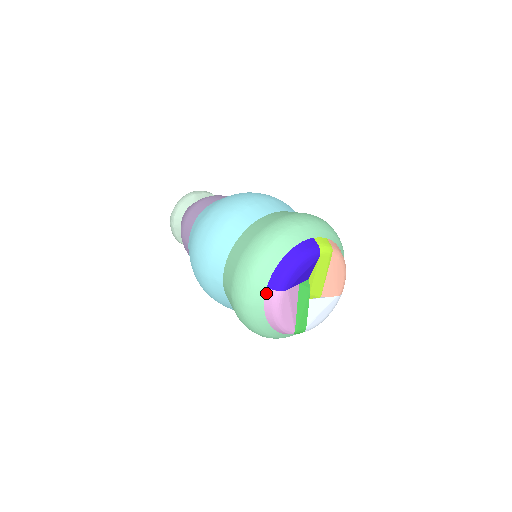
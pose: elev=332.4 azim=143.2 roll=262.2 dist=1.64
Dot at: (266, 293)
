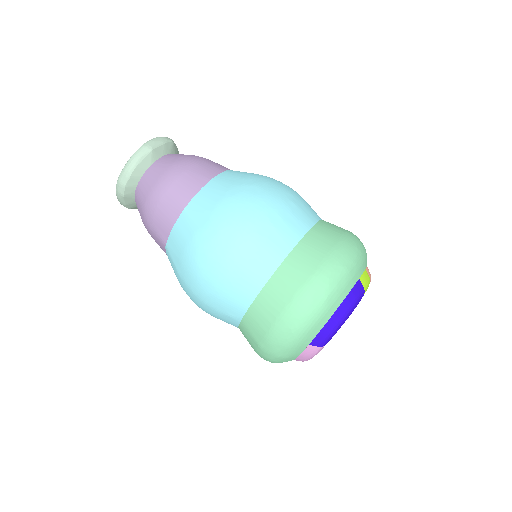
Dot at: (307, 348)
